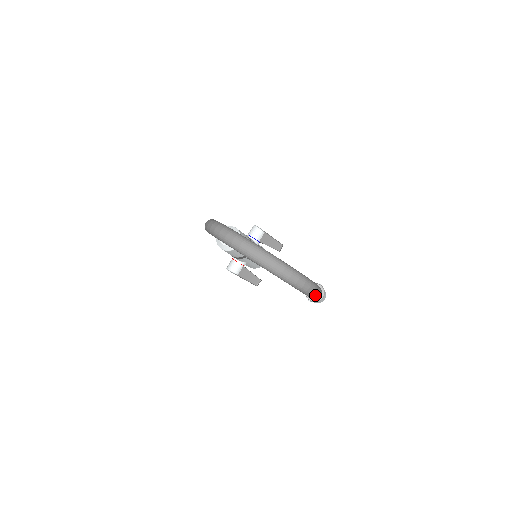
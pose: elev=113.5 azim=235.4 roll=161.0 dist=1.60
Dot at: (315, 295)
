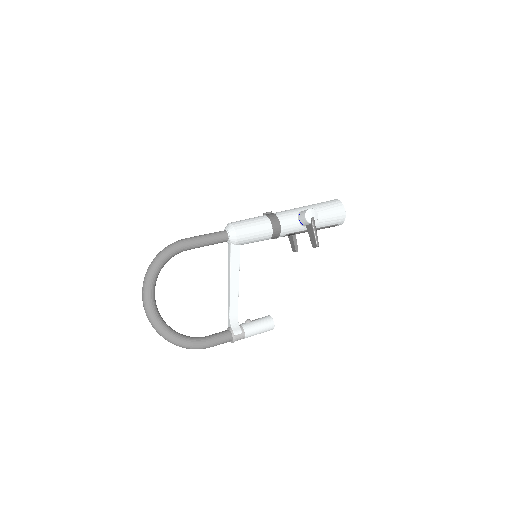
Dot at: occluded
